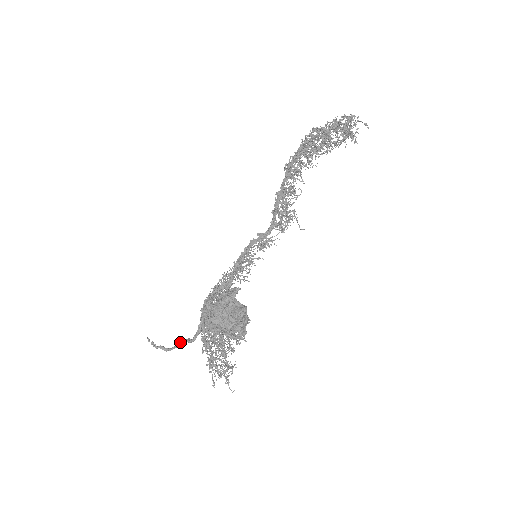
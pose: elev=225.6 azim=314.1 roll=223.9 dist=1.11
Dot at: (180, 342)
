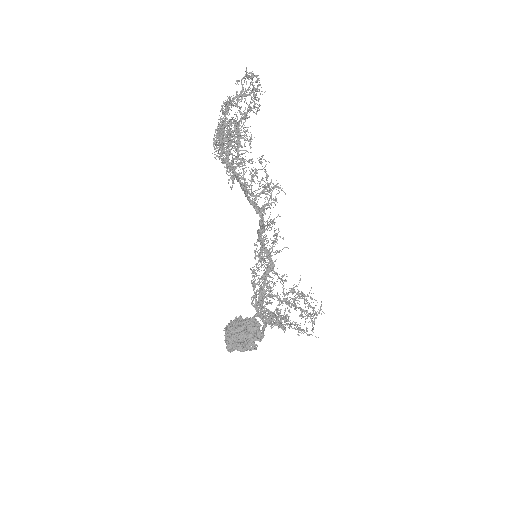
Dot at: (262, 329)
